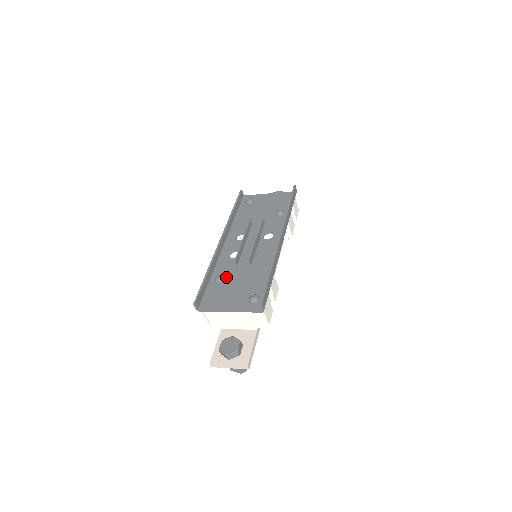
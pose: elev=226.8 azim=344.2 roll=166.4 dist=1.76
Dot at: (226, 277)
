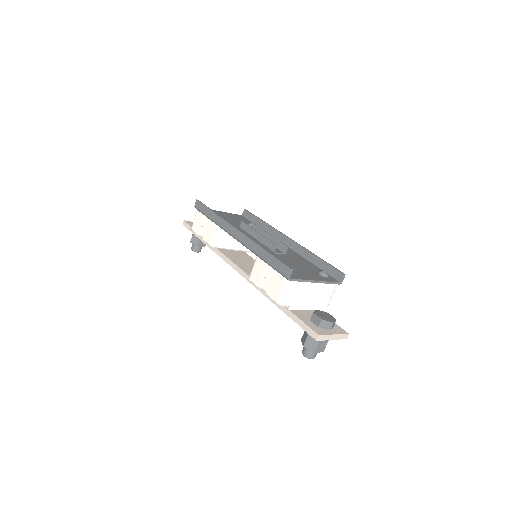
Dot at: occluded
